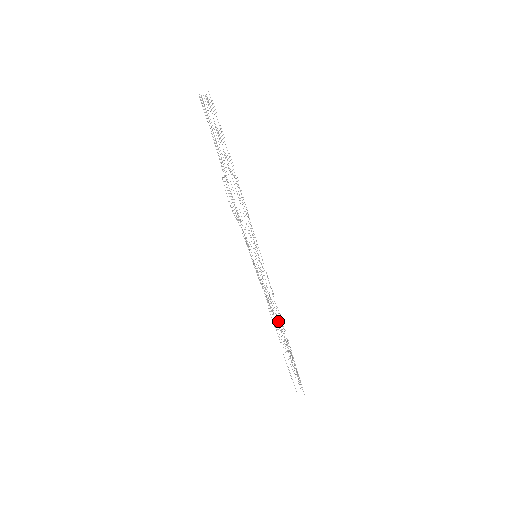
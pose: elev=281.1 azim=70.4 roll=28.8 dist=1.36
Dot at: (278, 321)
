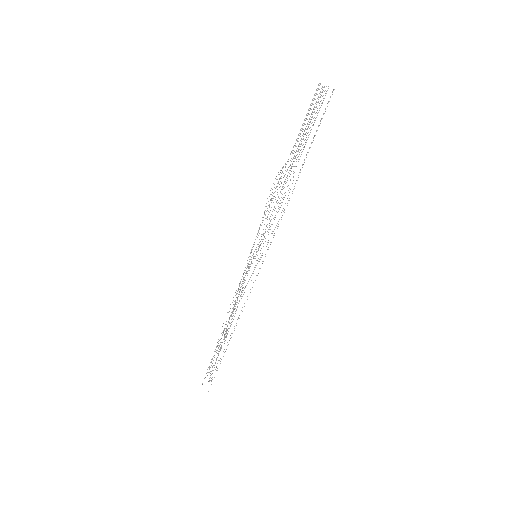
Dot at: occluded
